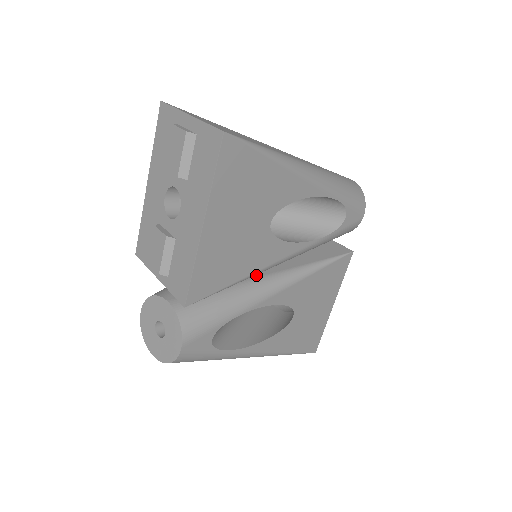
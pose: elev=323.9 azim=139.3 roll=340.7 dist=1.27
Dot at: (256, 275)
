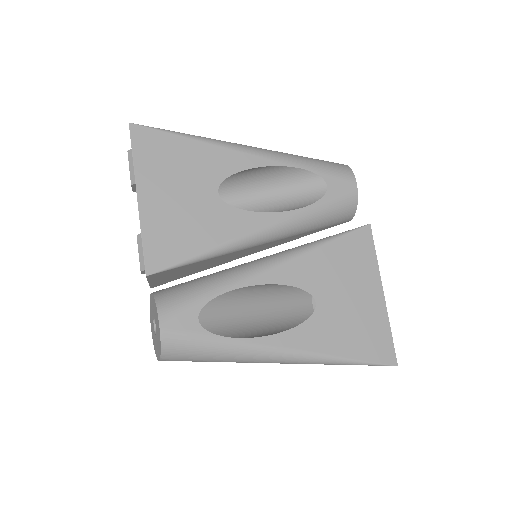
Dot at: occluded
